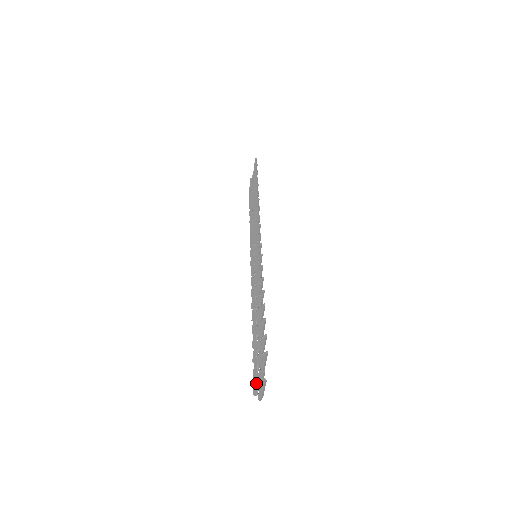
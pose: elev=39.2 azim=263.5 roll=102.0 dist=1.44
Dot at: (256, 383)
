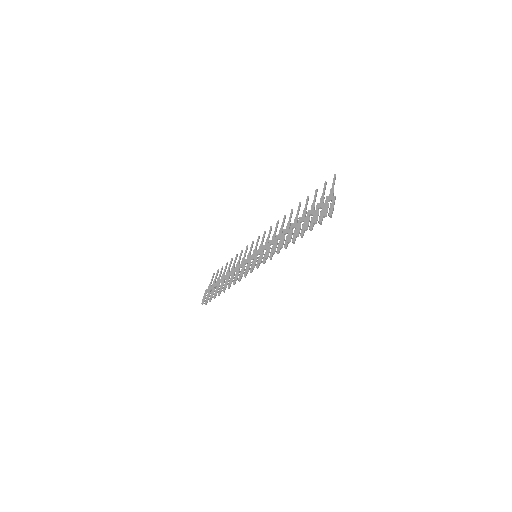
Dot at: (327, 203)
